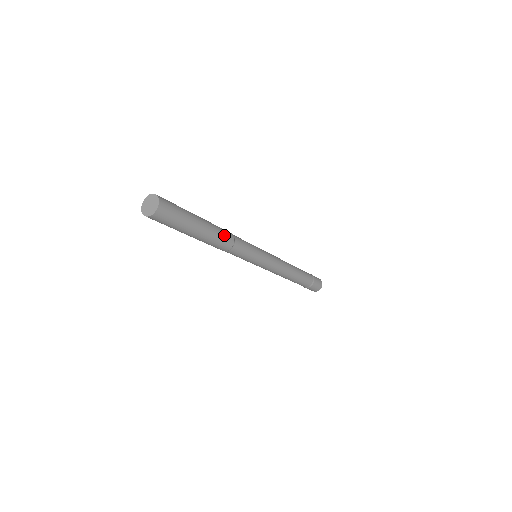
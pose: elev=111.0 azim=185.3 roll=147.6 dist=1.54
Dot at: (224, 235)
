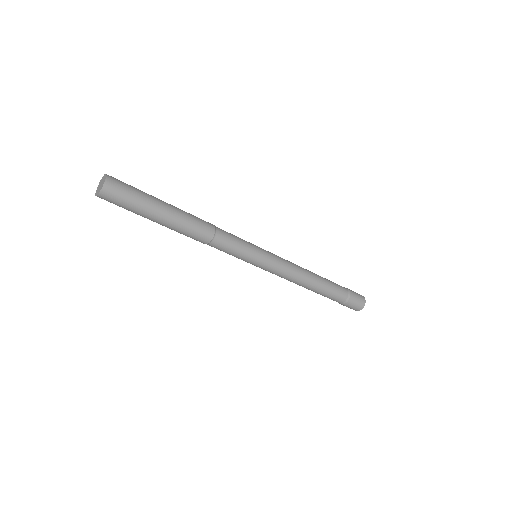
Dot at: (199, 219)
